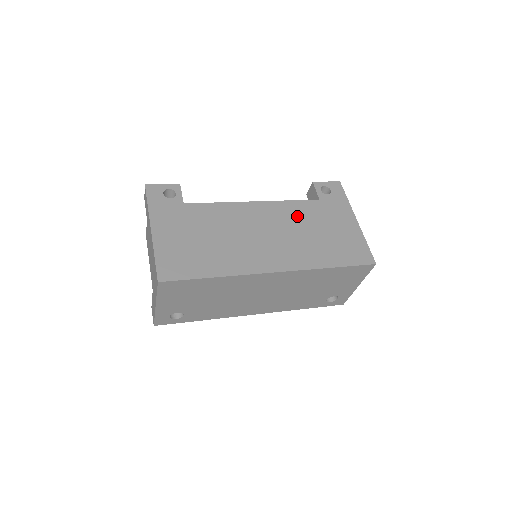
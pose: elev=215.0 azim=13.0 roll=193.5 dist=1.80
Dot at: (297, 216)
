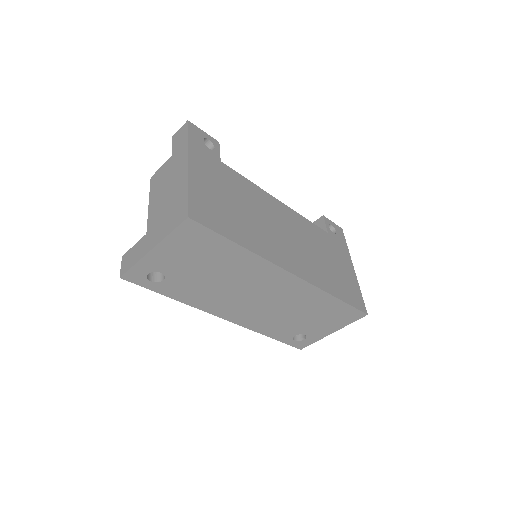
Dot at: (312, 235)
